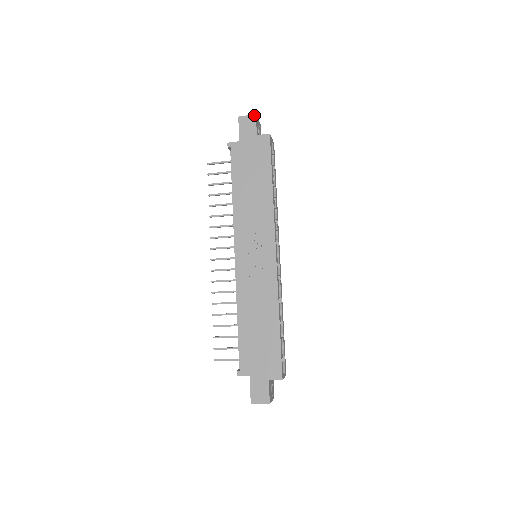
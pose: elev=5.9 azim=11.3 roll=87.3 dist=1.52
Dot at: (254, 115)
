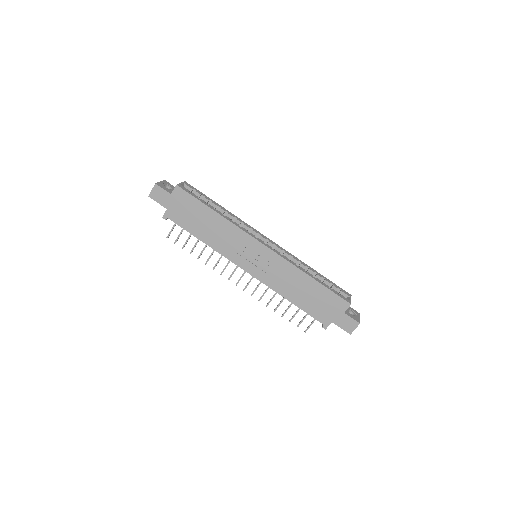
Dot at: (155, 185)
